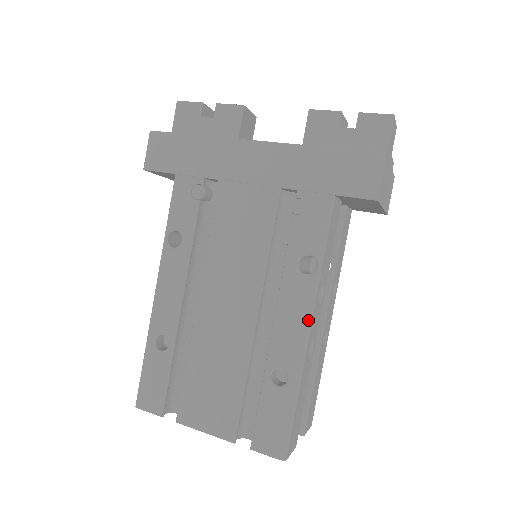
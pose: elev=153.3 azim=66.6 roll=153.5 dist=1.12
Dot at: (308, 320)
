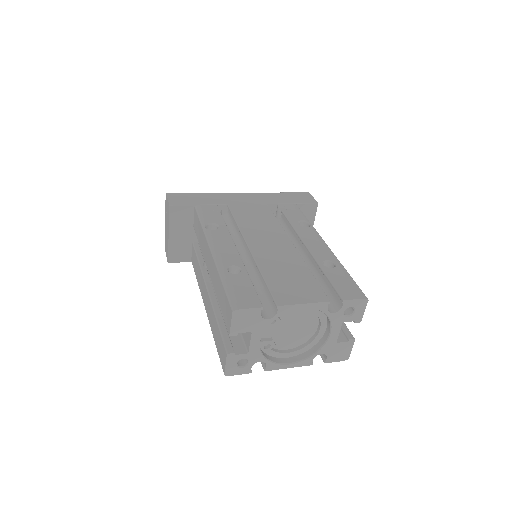
Dot at: (323, 241)
